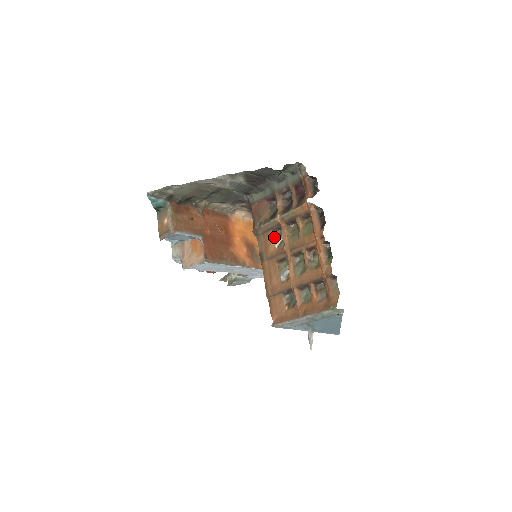
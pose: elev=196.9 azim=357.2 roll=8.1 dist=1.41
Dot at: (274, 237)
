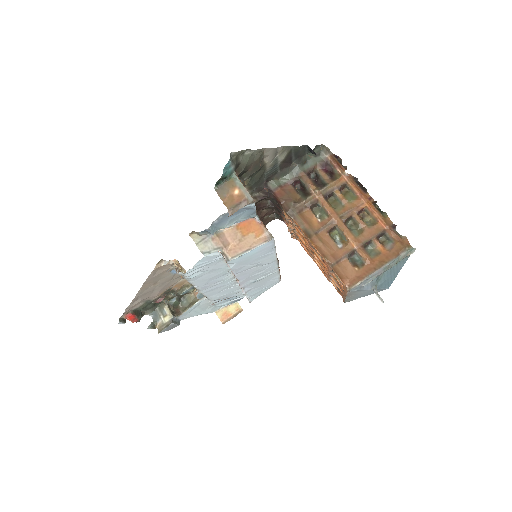
Dot at: (313, 213)
